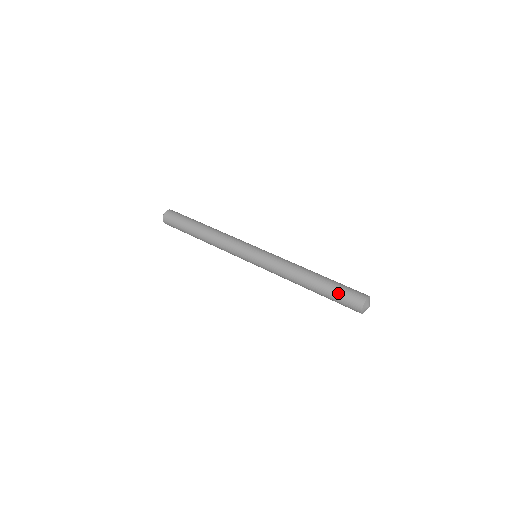
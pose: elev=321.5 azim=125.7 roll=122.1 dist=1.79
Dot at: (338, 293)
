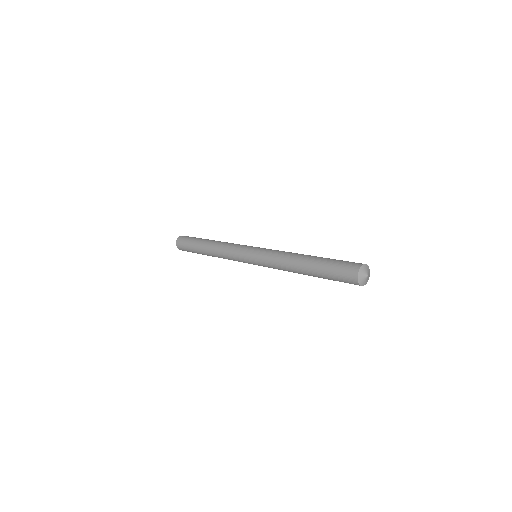
Dot at: (331, 272)
